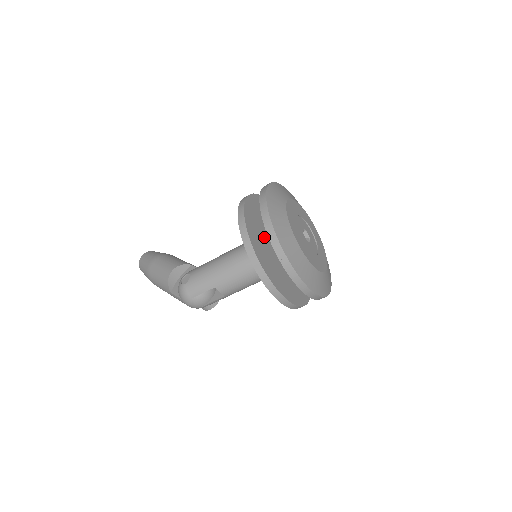
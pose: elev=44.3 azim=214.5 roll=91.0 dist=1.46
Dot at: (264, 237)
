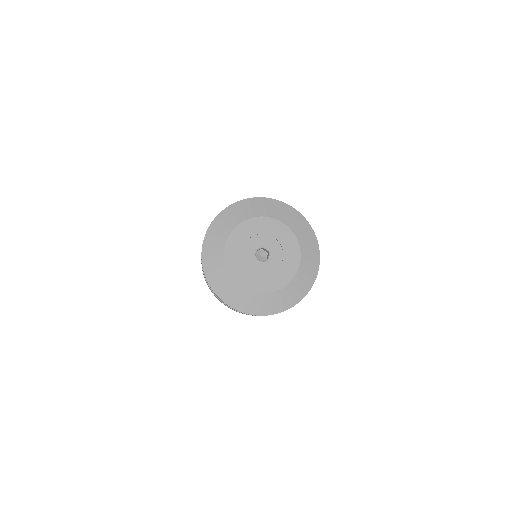
Dot at: occluded
